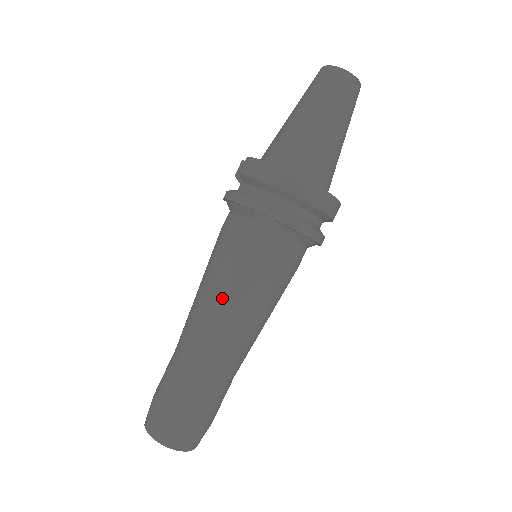
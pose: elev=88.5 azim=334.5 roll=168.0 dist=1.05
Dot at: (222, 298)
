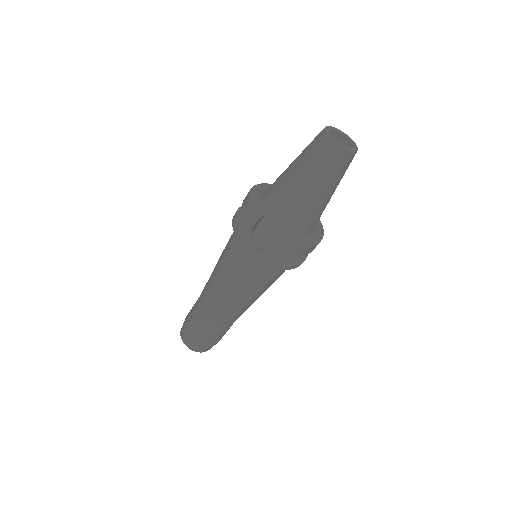
Dot at: (251, 300)
